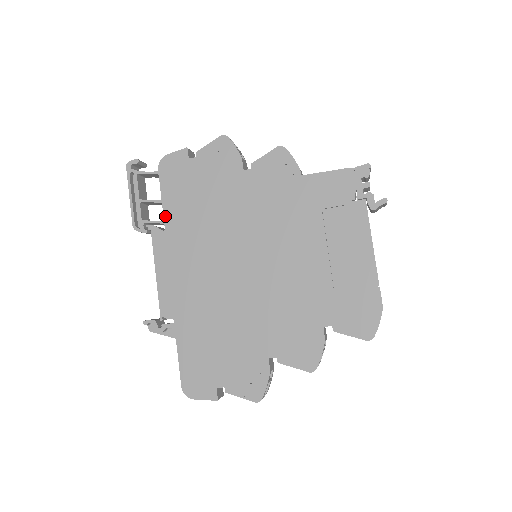
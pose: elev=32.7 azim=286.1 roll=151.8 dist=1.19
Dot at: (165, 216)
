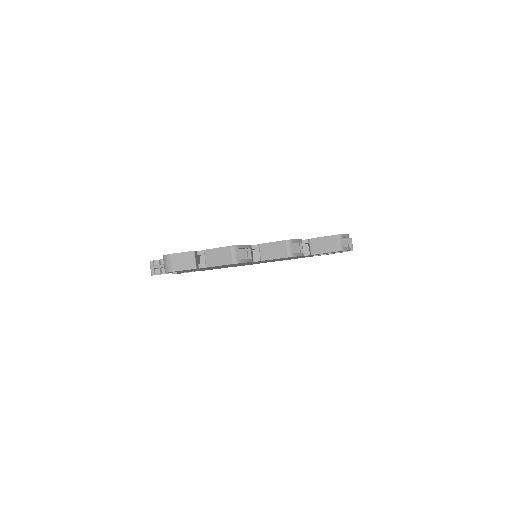
Dot at: occluded
